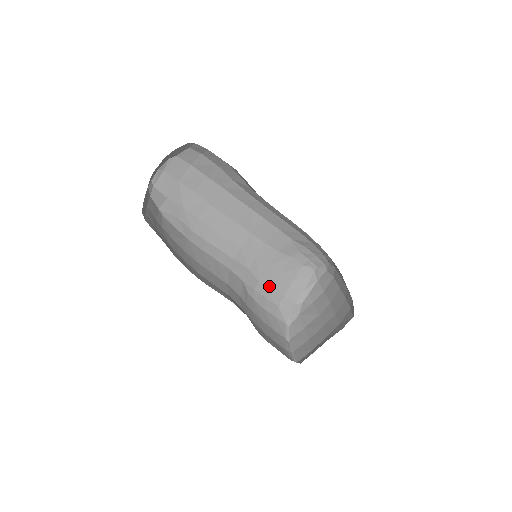
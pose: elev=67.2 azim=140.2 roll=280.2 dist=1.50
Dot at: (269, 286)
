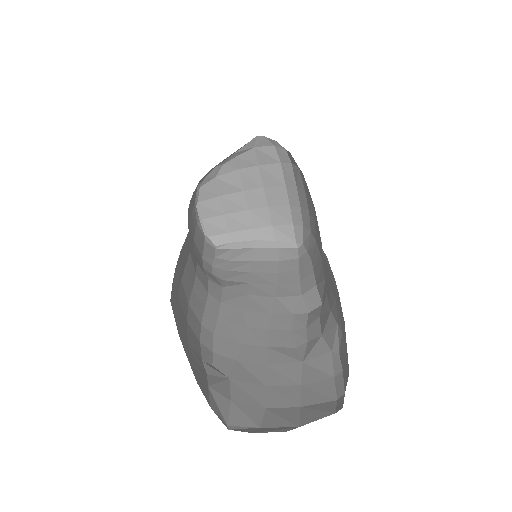
Dot at: occluded
